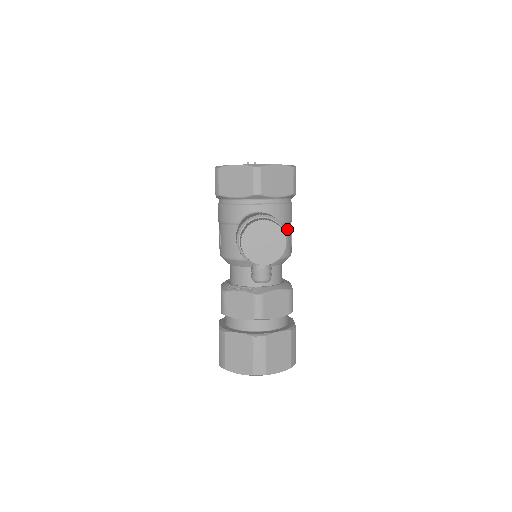
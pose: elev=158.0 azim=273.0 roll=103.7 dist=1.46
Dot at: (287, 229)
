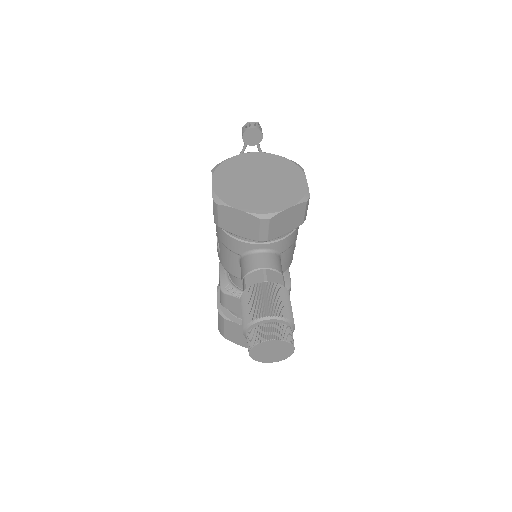
Dot at: (292, 248)
